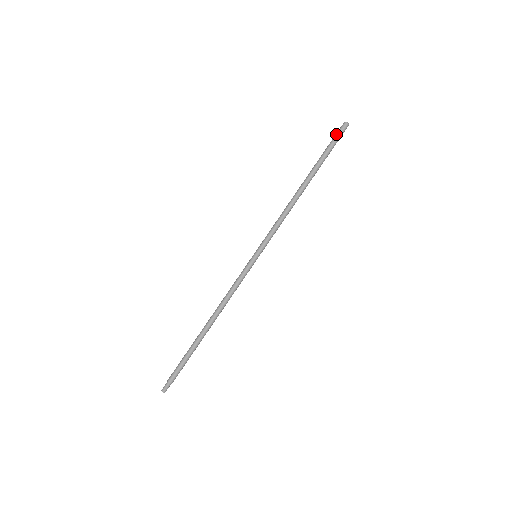
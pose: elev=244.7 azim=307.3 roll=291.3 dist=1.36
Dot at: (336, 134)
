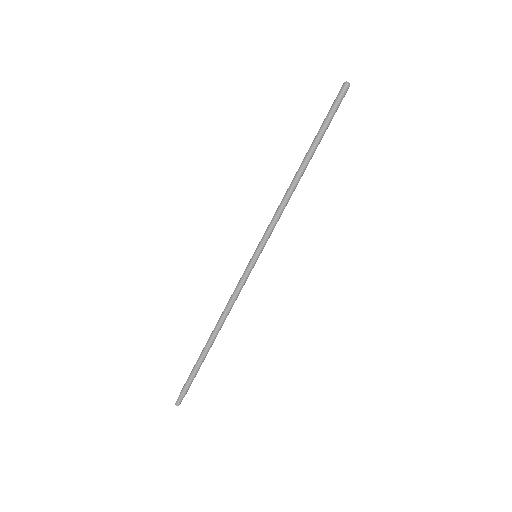
Dot at: (335, 99)
